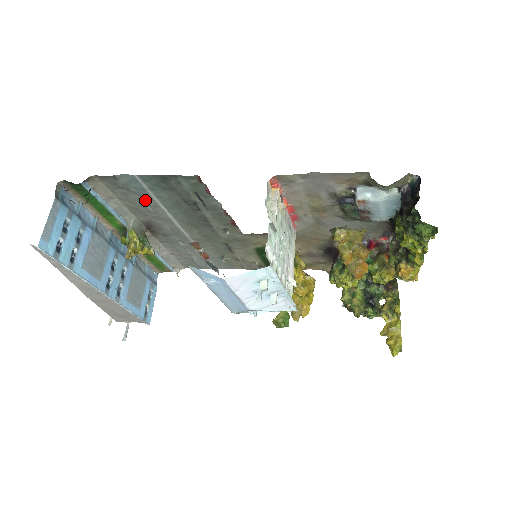
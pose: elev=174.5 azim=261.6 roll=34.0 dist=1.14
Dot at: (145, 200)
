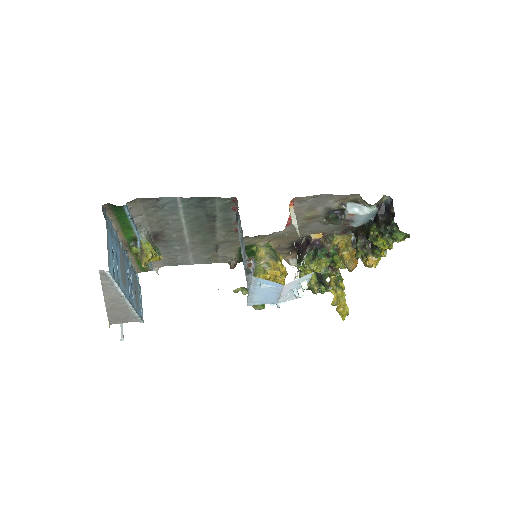
Dot at: (170, 215)
